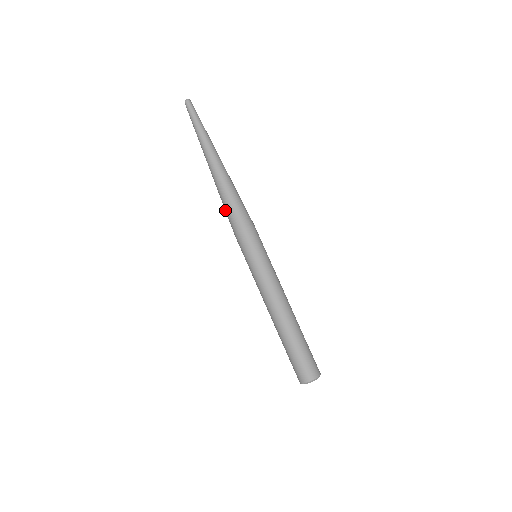
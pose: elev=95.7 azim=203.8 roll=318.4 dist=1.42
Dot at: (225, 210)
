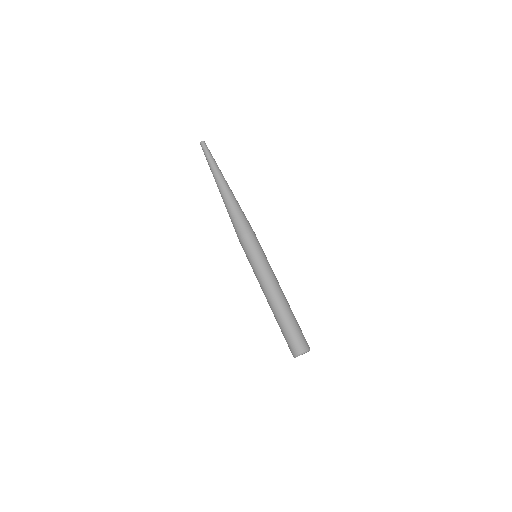
Dot at: (231, 221)
